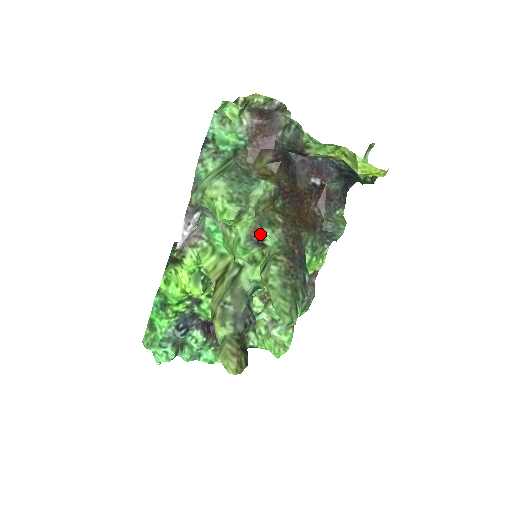
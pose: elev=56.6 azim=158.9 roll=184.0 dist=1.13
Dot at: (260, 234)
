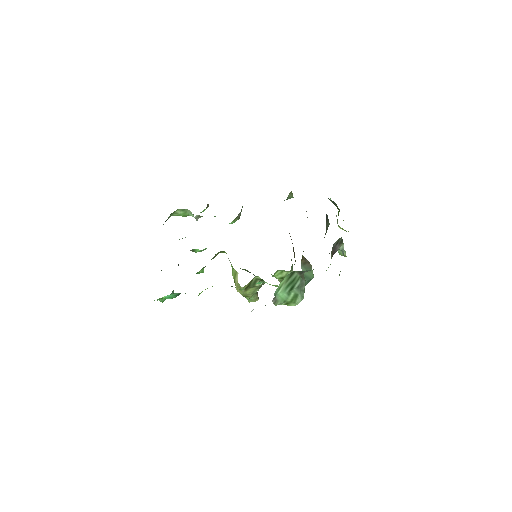
Dot at: occluded
